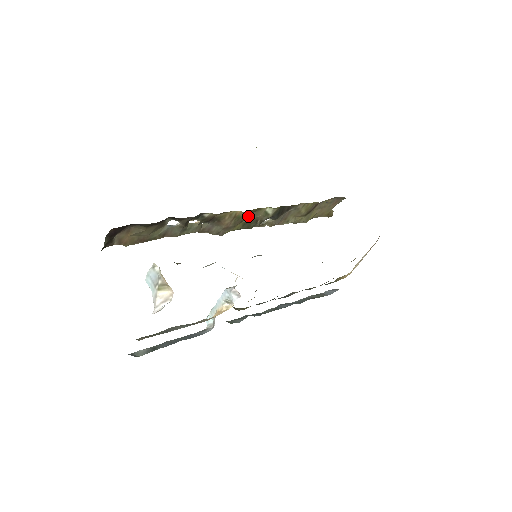
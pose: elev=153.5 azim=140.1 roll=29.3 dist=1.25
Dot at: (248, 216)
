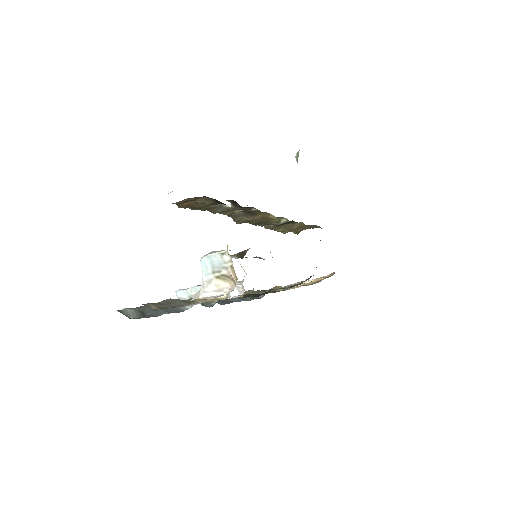
Dot at: occluded
